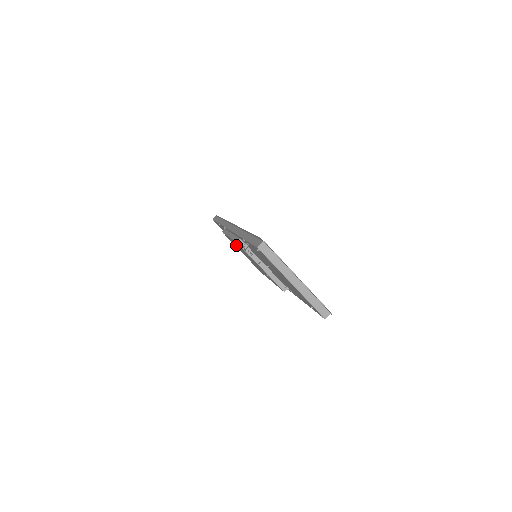
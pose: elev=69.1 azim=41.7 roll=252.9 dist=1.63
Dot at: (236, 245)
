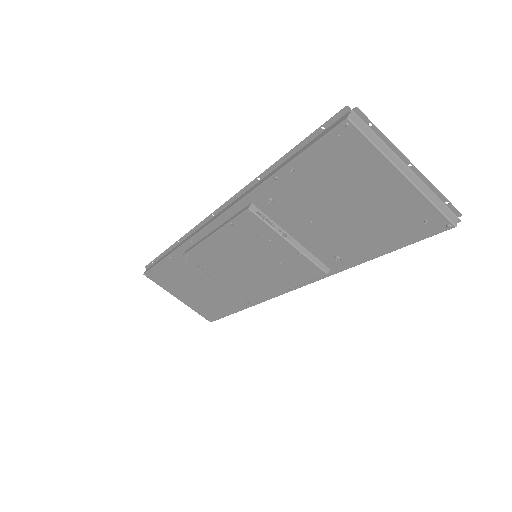
Dot at: (220, 253)
